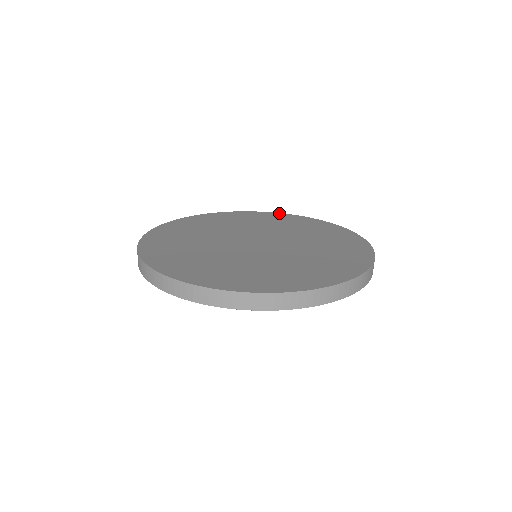
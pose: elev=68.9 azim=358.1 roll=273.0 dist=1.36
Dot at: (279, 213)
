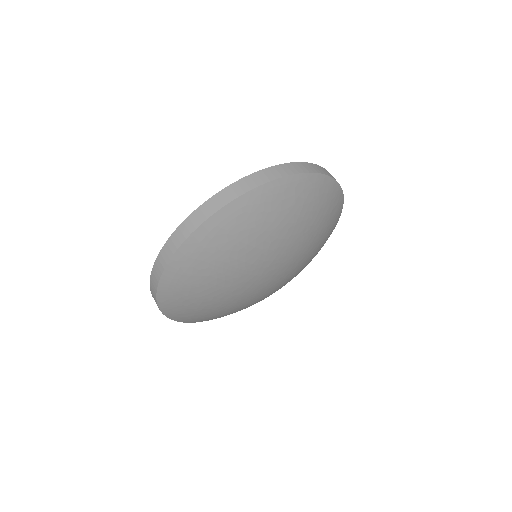
Dot at: occluded
